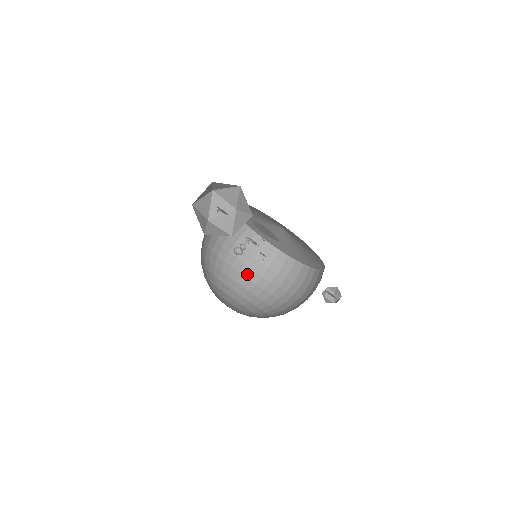
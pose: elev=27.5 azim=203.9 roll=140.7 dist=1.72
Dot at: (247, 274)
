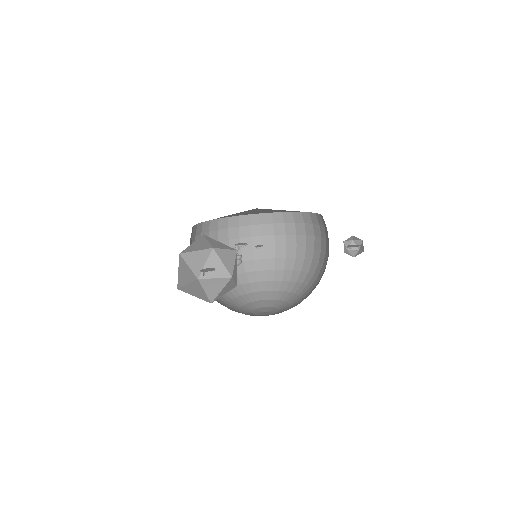
Dot at: (250, 256)
